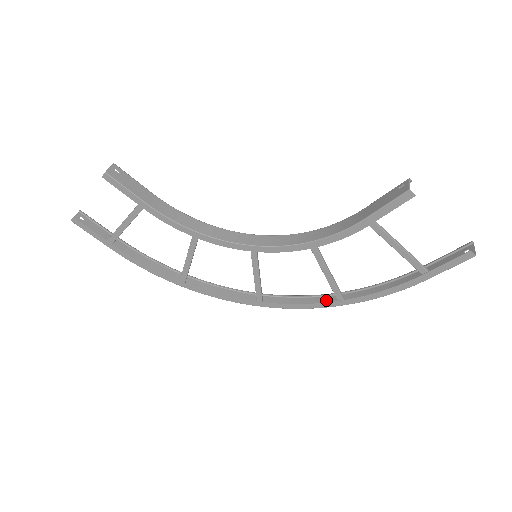
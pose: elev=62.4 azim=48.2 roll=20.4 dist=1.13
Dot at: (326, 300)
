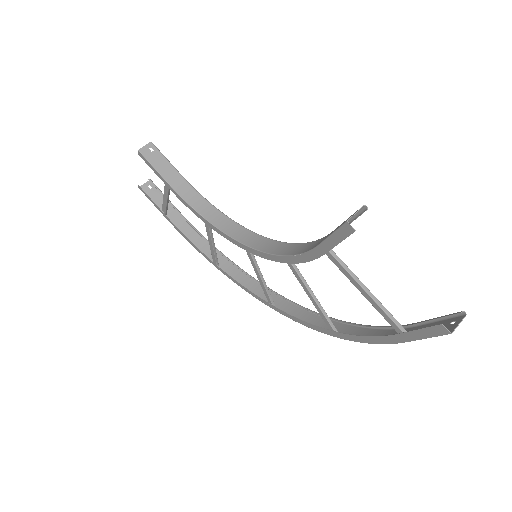
Dot at: occluded
